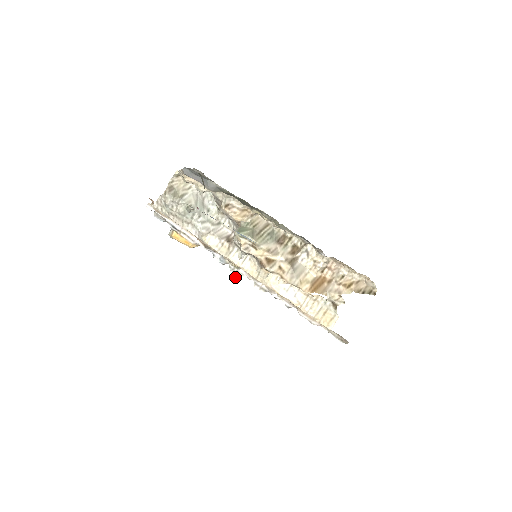
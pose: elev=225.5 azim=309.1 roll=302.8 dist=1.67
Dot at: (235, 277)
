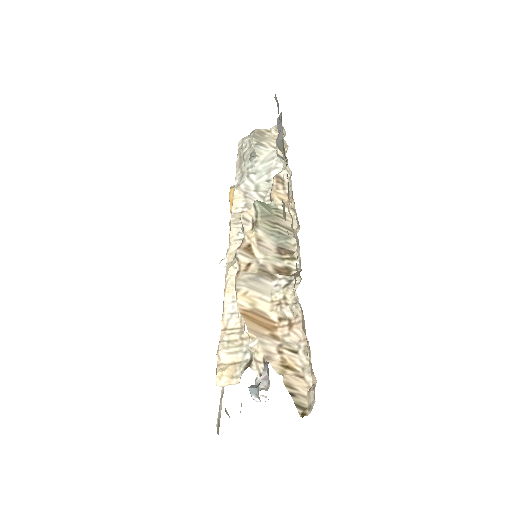
Dot at: (223, 259)
